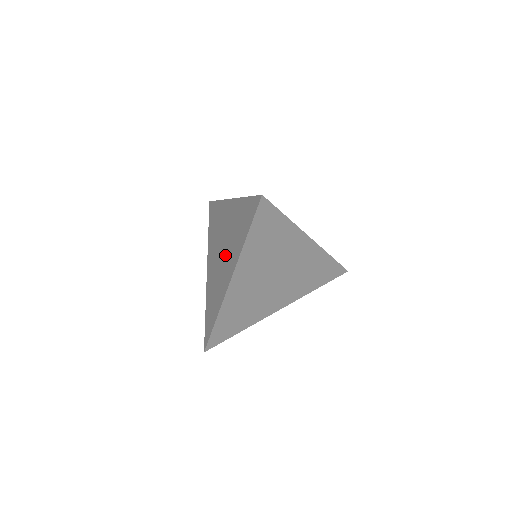
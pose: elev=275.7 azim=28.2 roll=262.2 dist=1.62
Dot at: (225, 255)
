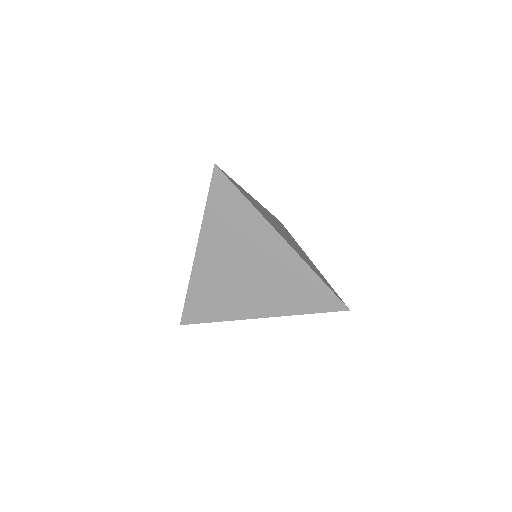
Dot at: occluded
